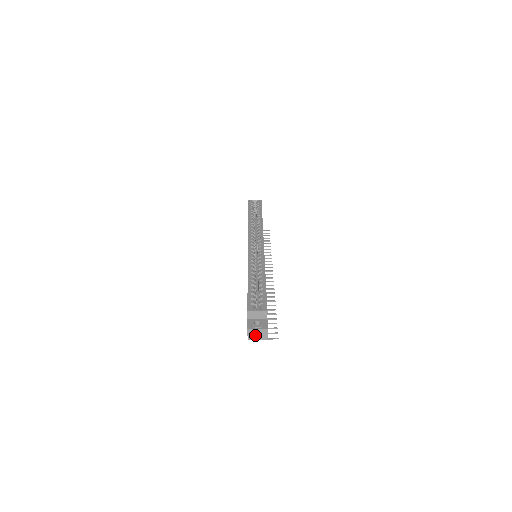
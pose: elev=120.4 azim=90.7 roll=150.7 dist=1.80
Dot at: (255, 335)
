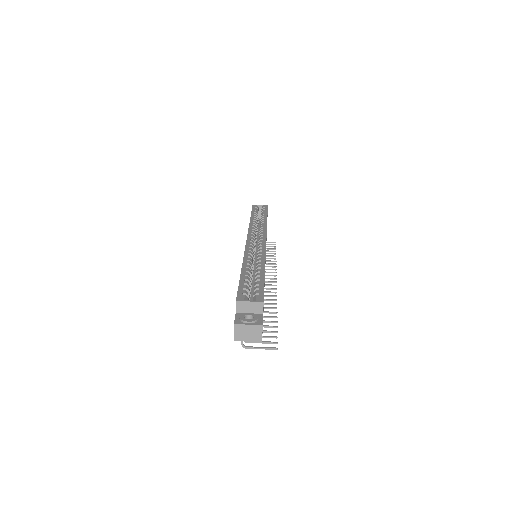
Dot at: (244, 333)
